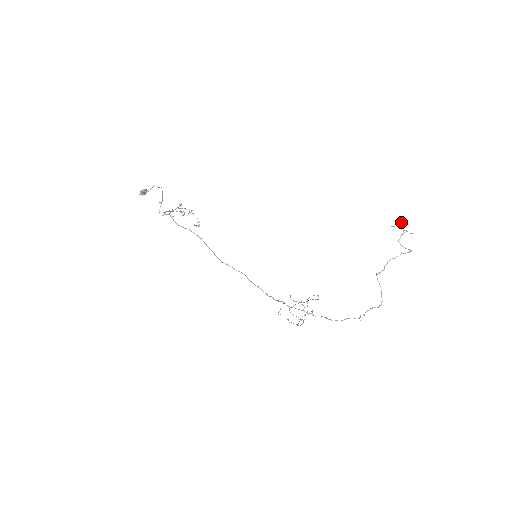
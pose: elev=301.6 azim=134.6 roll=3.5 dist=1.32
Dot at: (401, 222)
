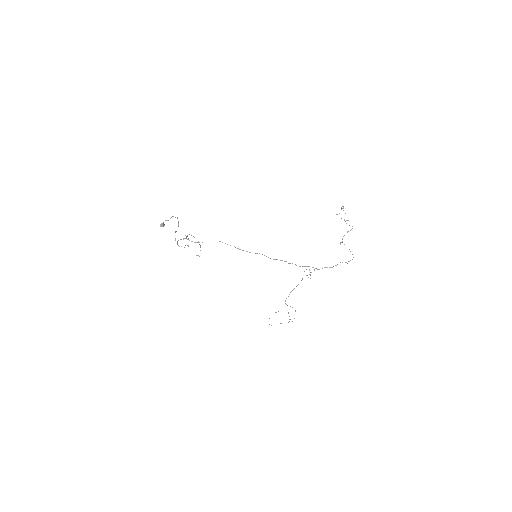
Dot at: (341, 209)
